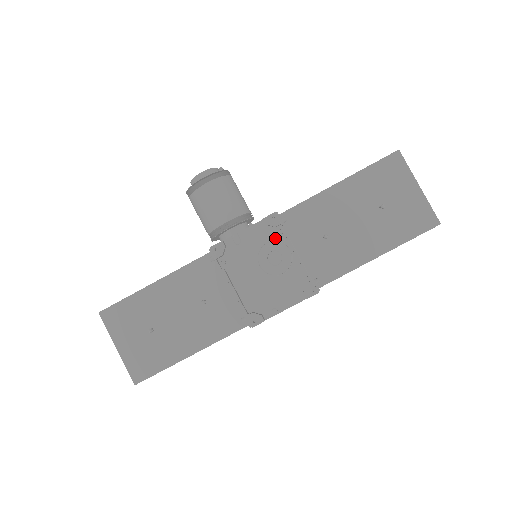
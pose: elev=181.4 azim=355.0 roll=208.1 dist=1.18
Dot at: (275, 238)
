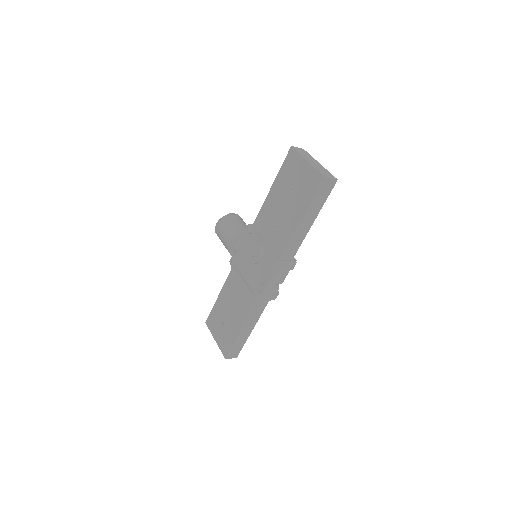
Dot at: (253, 240)
